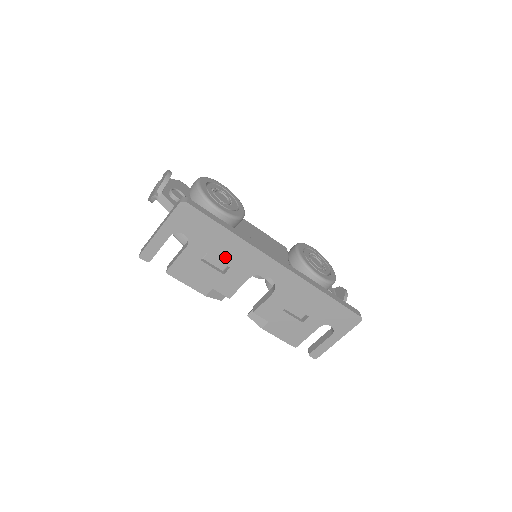
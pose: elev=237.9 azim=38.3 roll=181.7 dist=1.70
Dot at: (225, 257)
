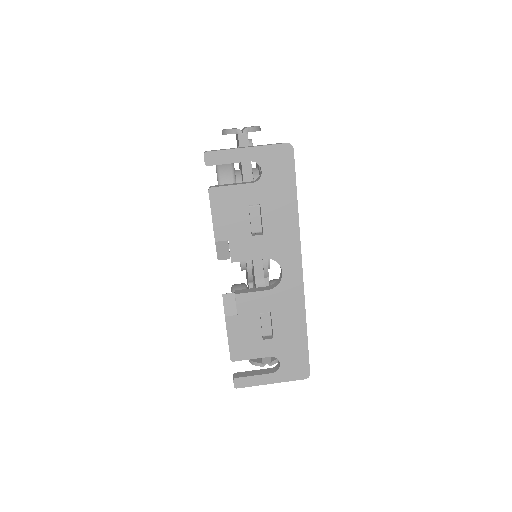
Dot at: (270, 222)
